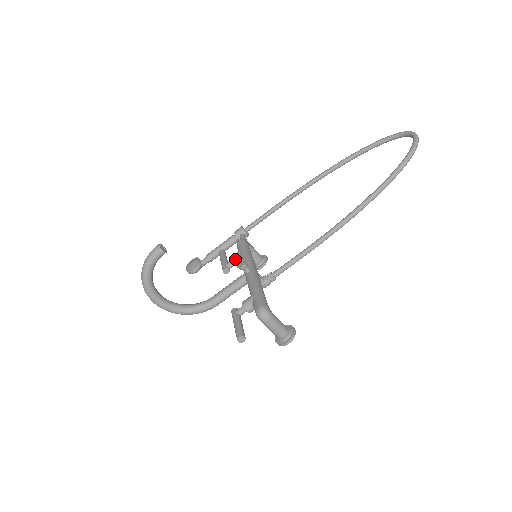
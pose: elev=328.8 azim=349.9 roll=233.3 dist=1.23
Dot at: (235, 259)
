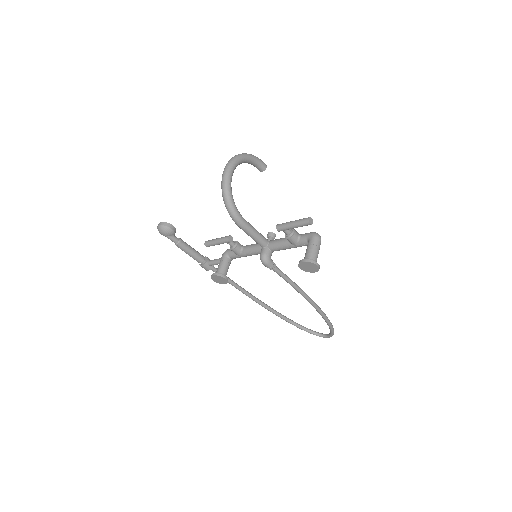
Dot at: occluded
